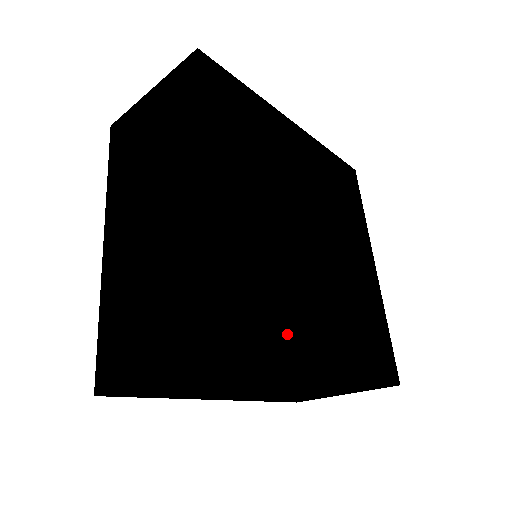
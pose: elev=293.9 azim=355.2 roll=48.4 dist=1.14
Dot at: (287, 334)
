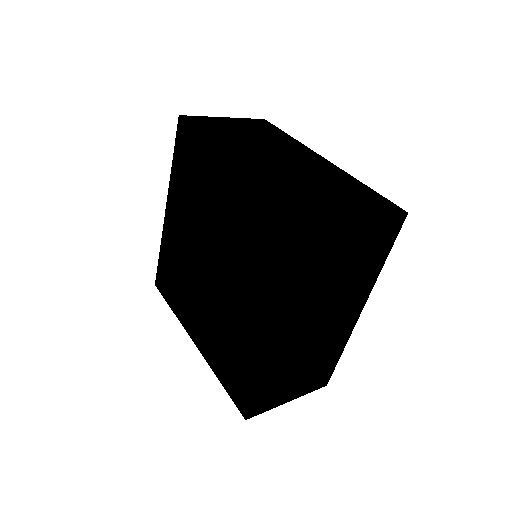
Dot at: occluded
